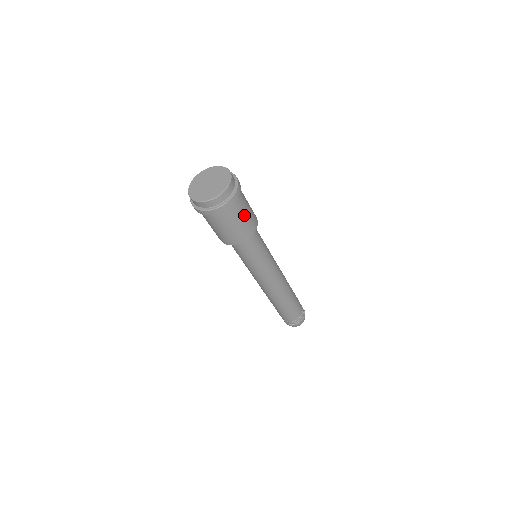
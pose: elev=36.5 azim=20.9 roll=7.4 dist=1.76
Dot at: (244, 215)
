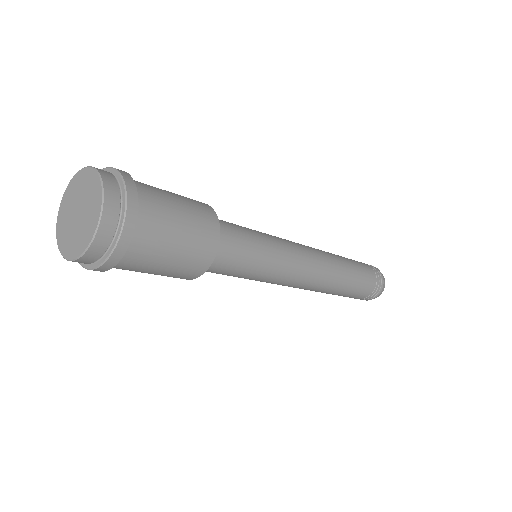
Dot at: (176, 236)
